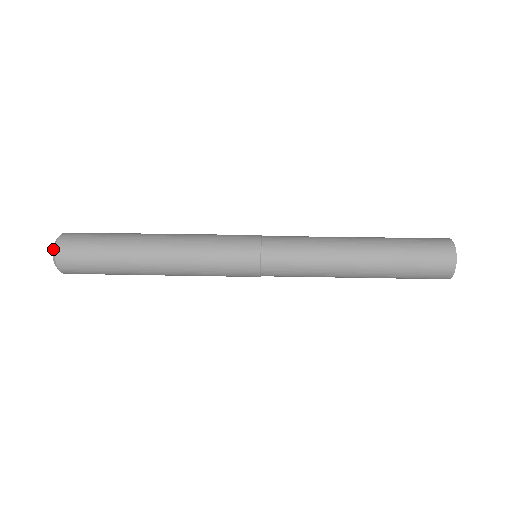
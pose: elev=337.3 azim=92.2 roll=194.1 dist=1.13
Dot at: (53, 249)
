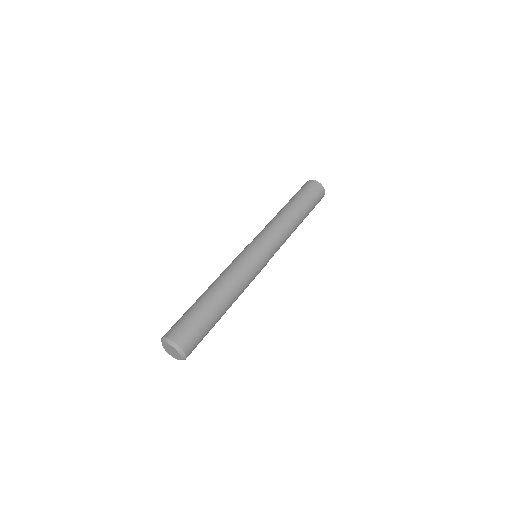
Dot at: (183, 358)
